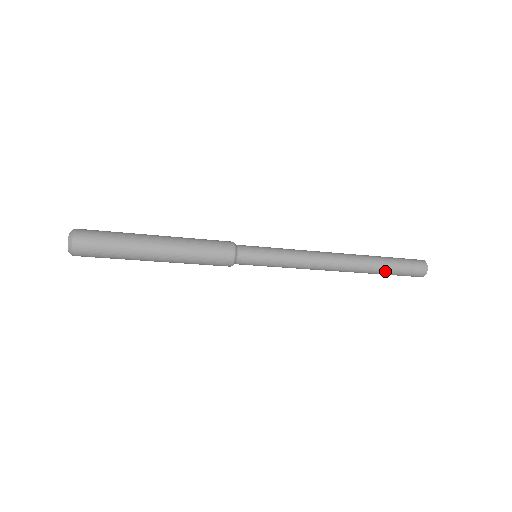
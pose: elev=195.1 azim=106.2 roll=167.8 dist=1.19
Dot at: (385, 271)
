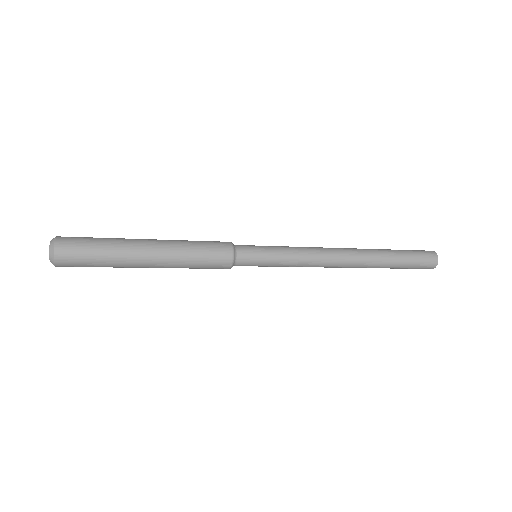
Dot at: (394, 265)
